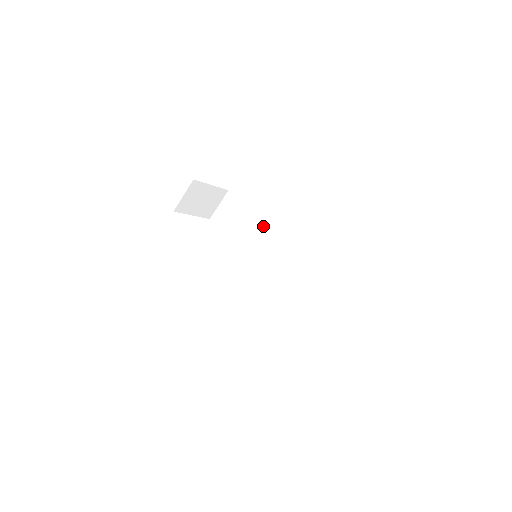
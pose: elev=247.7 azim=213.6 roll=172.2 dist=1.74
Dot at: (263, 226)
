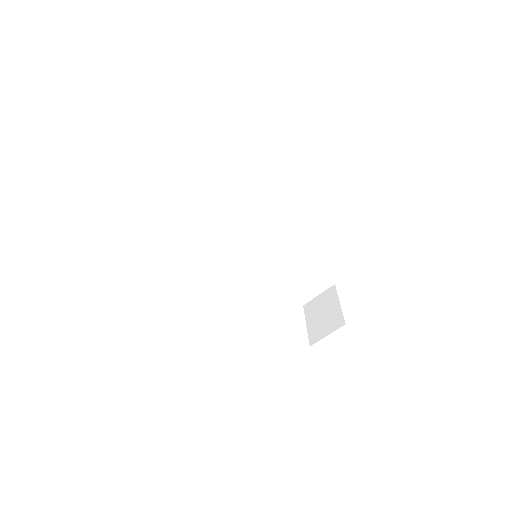
Dot at: (246, 204)
